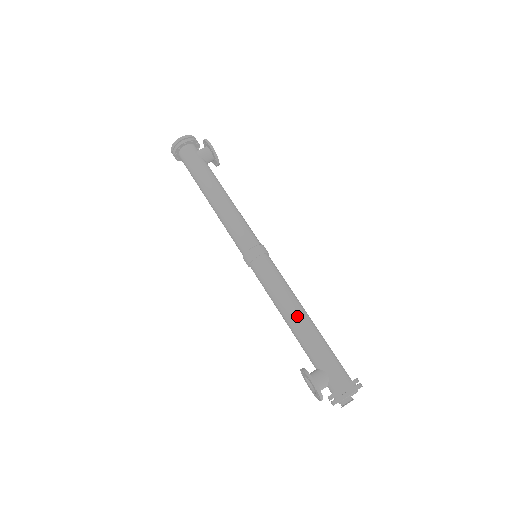
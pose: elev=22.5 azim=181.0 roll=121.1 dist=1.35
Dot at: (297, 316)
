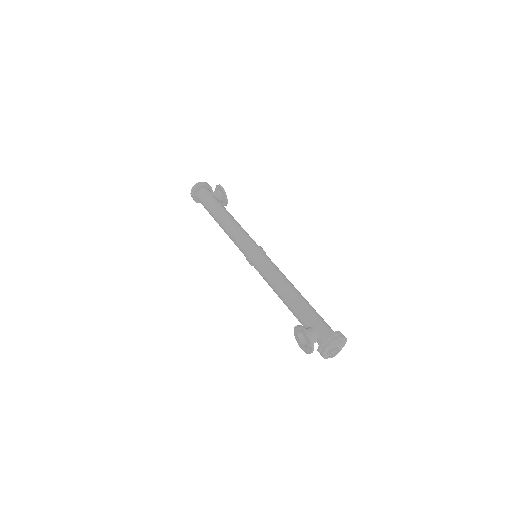
Dot at: (290, 290)
